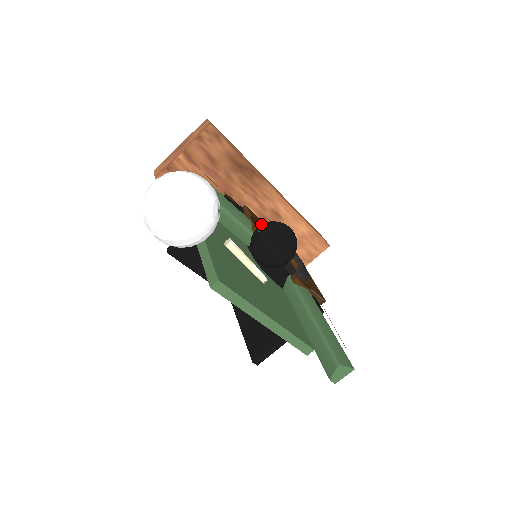
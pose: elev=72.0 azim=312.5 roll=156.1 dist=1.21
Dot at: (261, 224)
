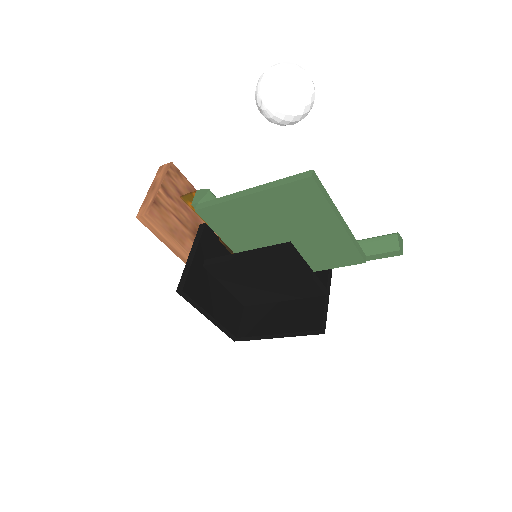
Dot at: occluded
